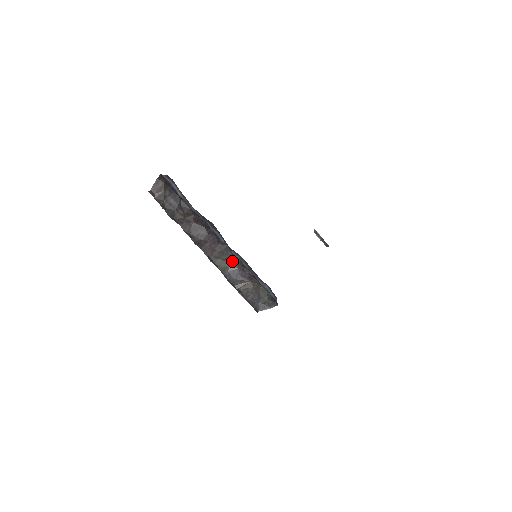
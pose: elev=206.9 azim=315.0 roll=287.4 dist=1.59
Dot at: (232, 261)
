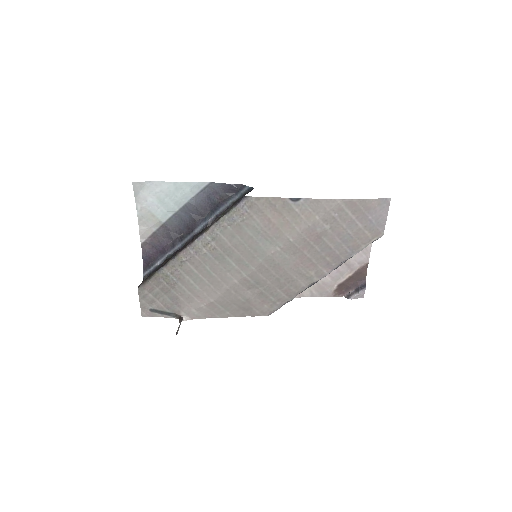
Dot at: occluded
